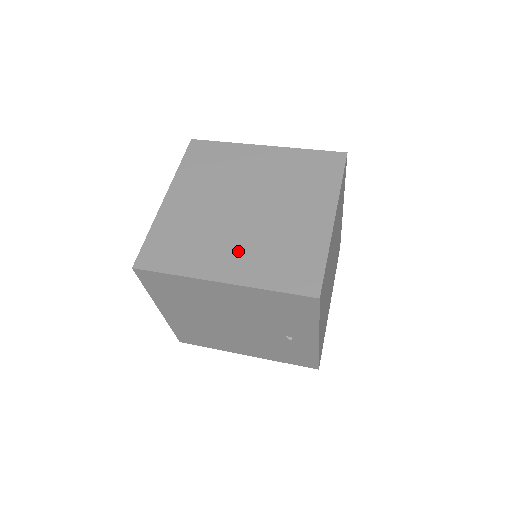
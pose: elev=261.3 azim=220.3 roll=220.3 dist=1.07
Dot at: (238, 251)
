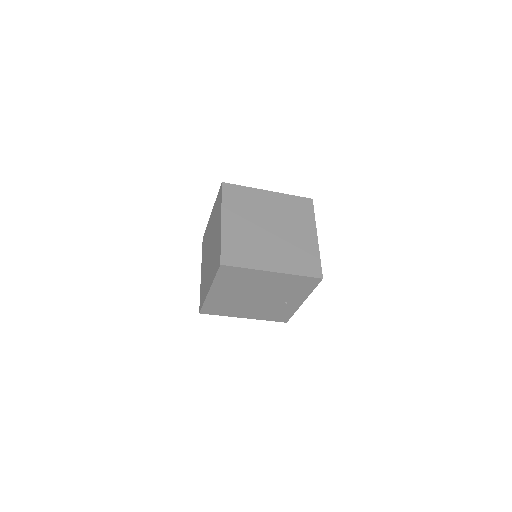
Dot at: (276, 254)
